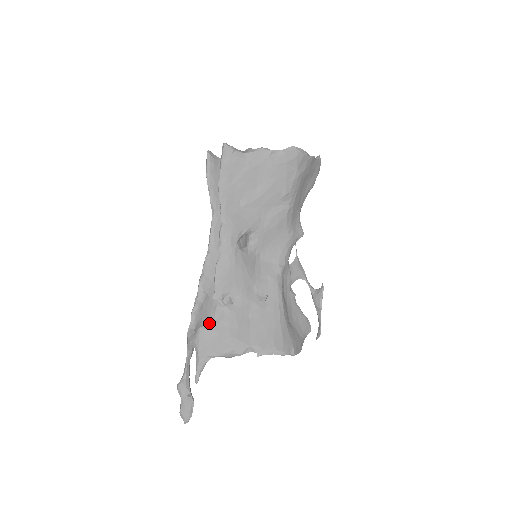
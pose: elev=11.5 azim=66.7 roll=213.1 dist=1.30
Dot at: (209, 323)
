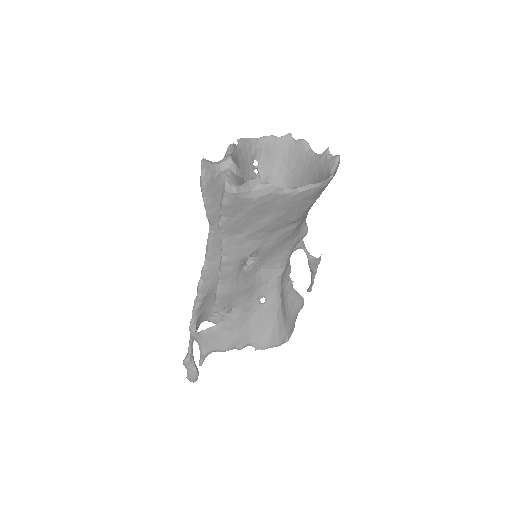
Dot at: (210, 328)
